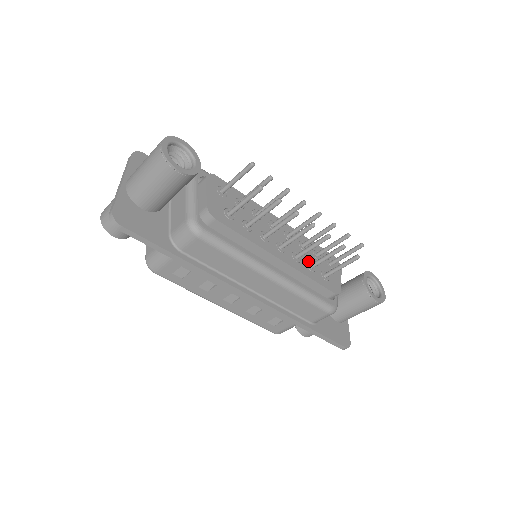
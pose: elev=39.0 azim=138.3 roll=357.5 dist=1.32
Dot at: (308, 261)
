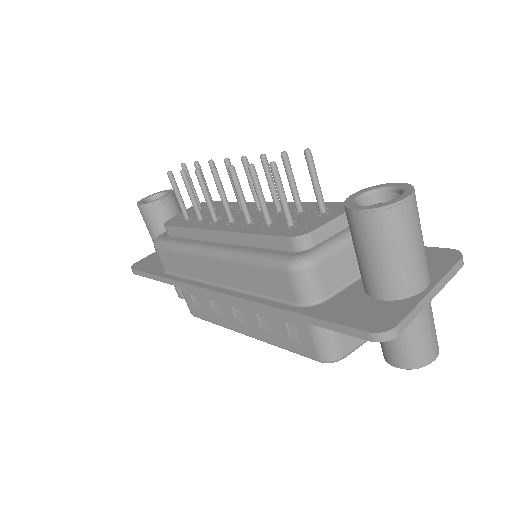
Dot at: occluded
